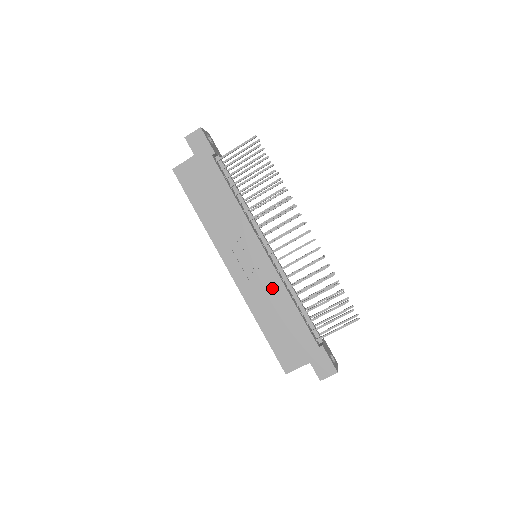
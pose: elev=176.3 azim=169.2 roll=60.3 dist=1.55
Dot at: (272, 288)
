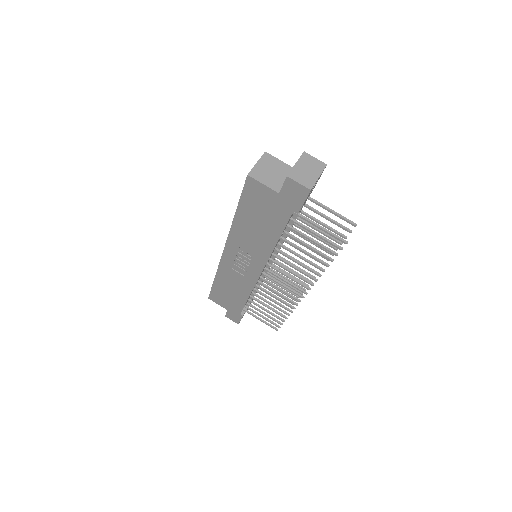
Dot at: (243, 283)
